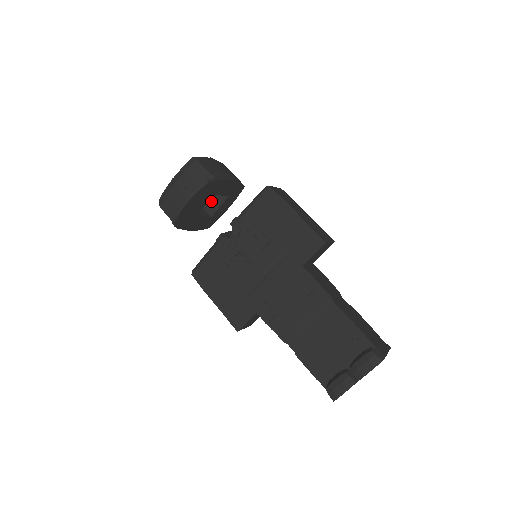
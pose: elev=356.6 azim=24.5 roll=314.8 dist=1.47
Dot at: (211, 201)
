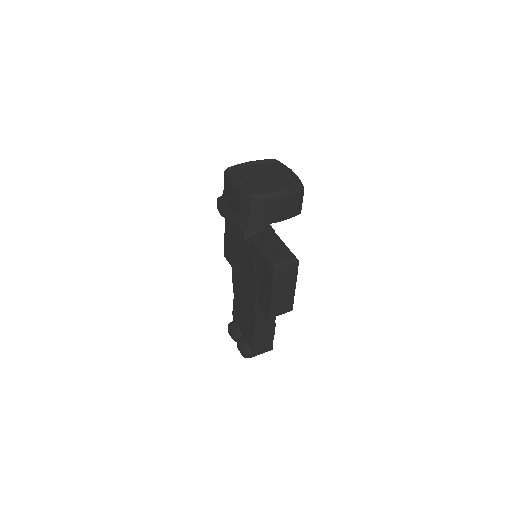
Dot at: occluded
